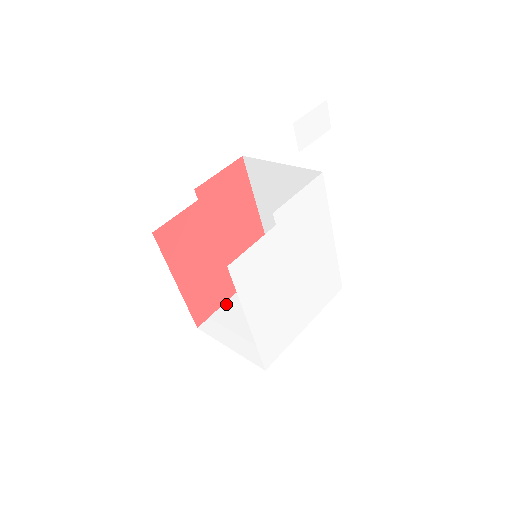
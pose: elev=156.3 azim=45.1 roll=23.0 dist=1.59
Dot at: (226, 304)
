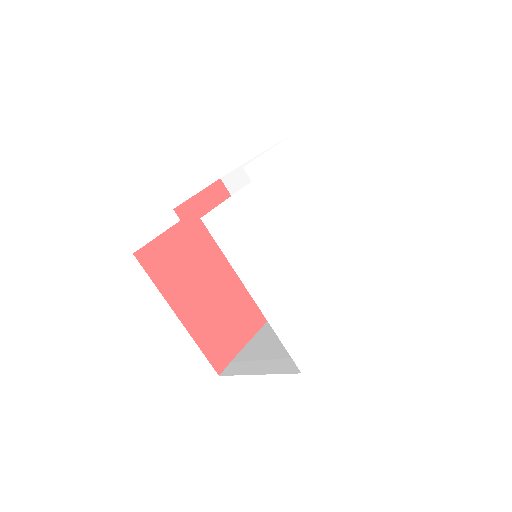
Dot at: (248, 344)
